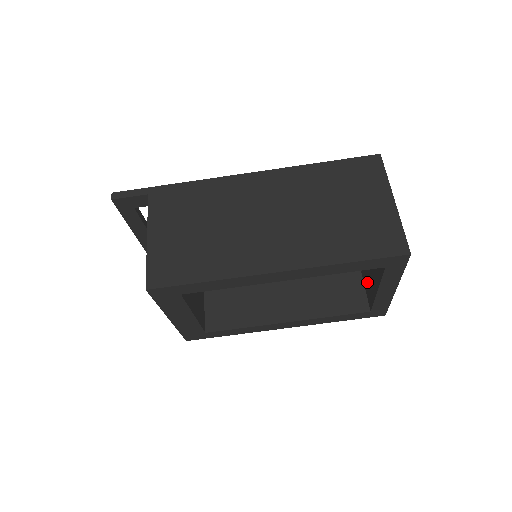
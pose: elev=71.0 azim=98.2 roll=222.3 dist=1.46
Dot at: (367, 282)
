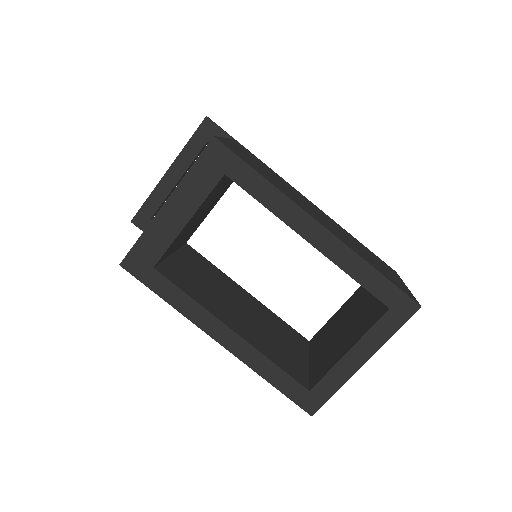
Dot at: (322, 363)
